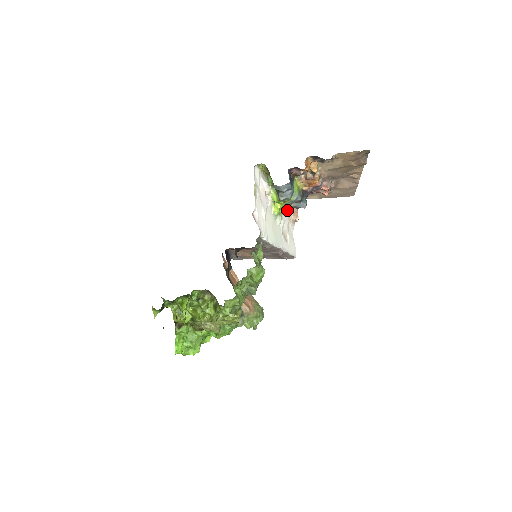
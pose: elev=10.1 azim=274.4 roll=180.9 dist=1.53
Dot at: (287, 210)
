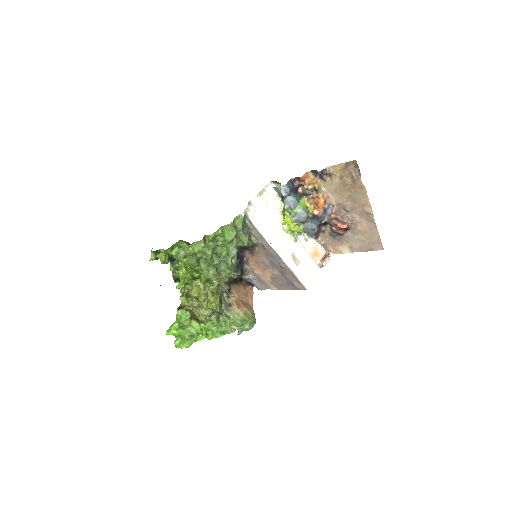
Dot at: (296, 228)
